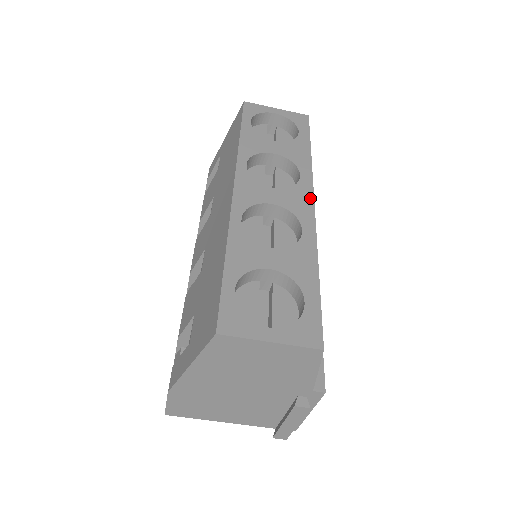
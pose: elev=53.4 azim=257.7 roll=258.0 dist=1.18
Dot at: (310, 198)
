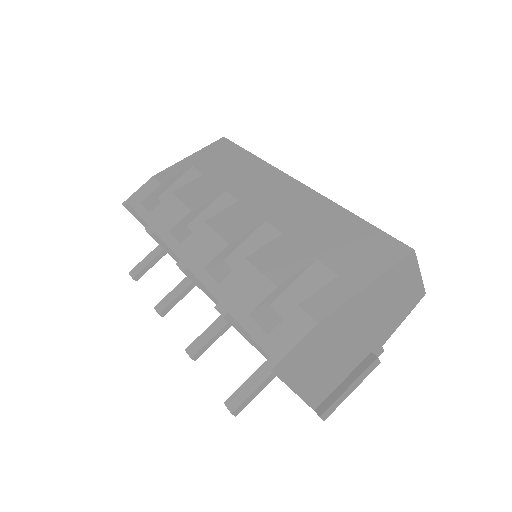
Dot at: occluded
